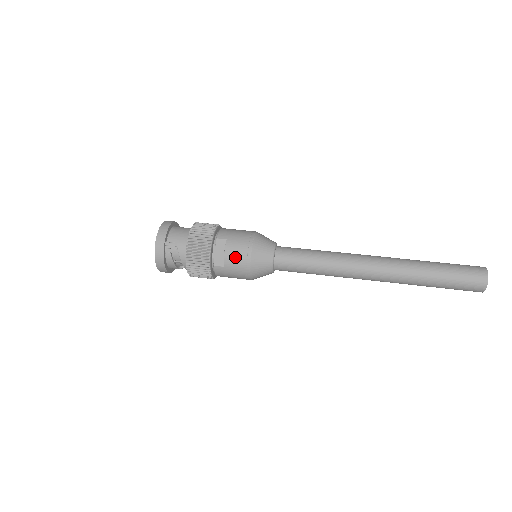
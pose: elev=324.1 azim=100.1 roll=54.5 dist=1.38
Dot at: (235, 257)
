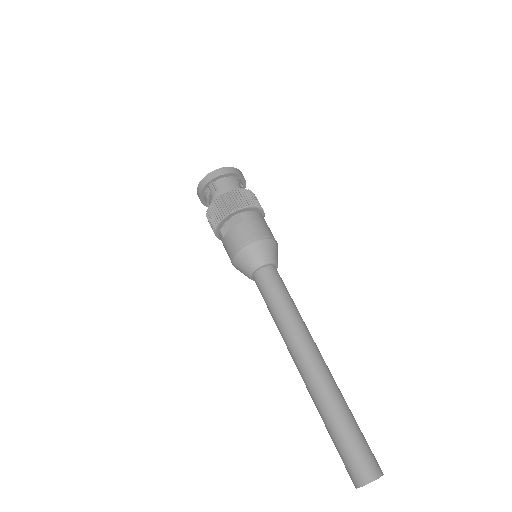
Dot at: (234, 239)
